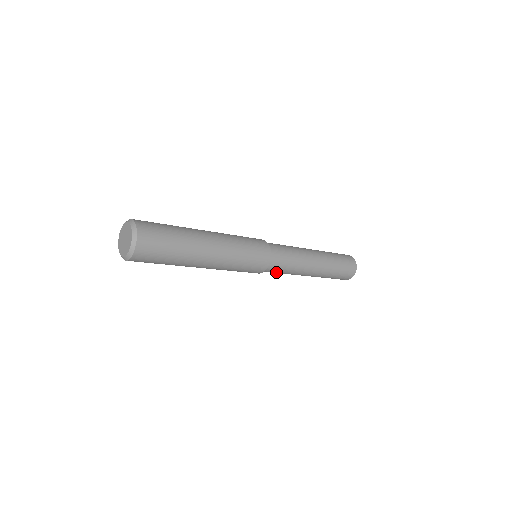
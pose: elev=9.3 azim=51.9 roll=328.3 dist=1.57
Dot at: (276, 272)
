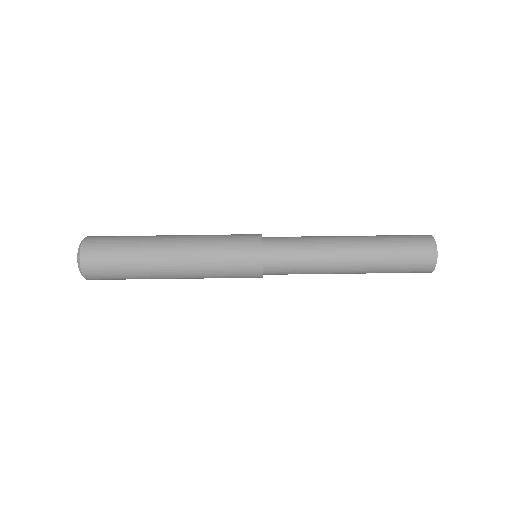
Dot at: (288, 273)
